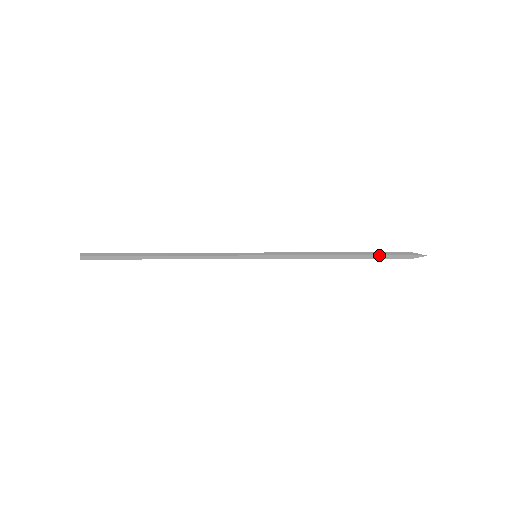
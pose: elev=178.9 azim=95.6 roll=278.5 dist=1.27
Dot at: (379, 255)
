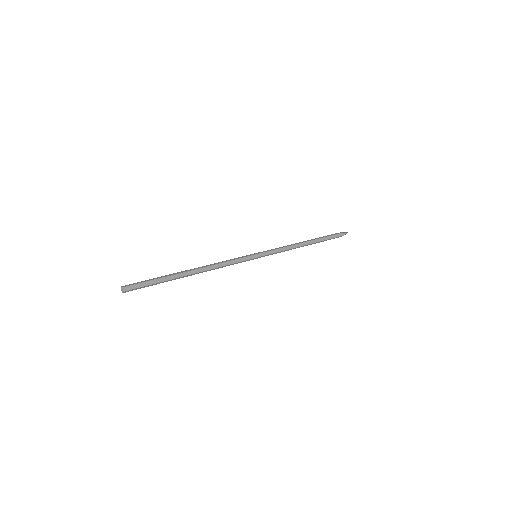
Dot at: (326, 237)
